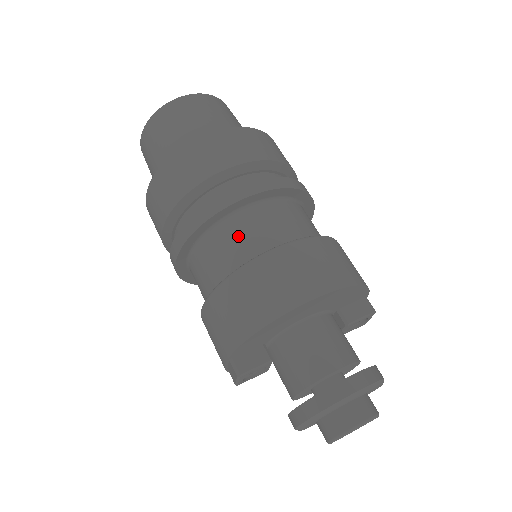
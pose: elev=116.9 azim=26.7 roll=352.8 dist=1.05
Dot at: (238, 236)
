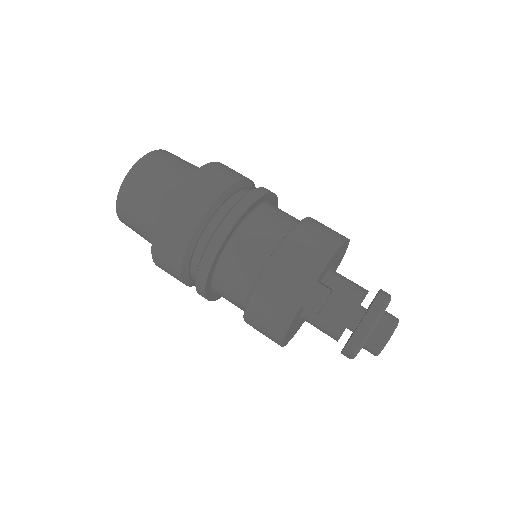
Dot at: (279, 213)
